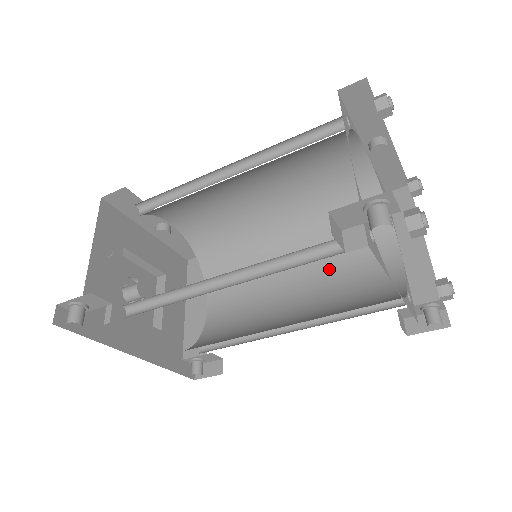
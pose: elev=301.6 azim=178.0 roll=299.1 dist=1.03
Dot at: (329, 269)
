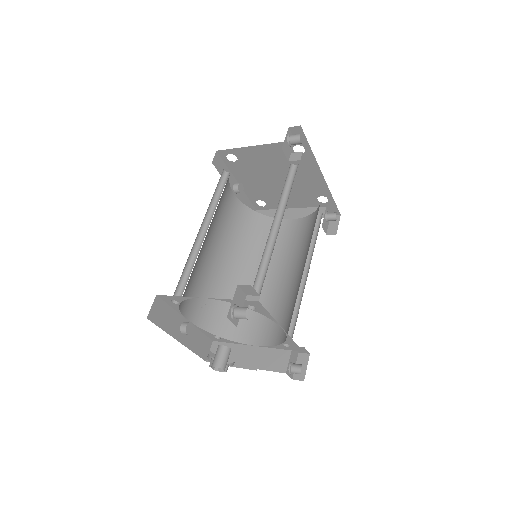
Dot at: (279, 256)
